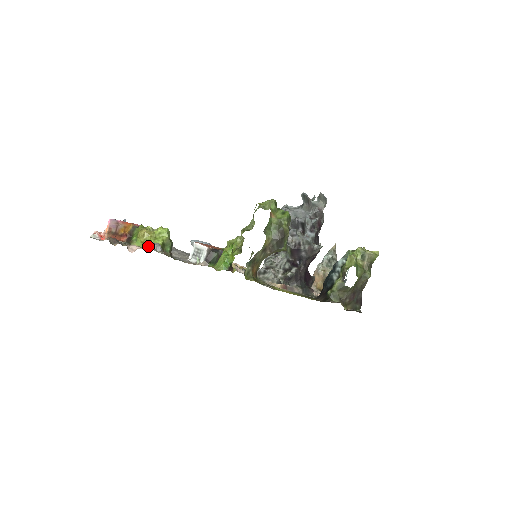
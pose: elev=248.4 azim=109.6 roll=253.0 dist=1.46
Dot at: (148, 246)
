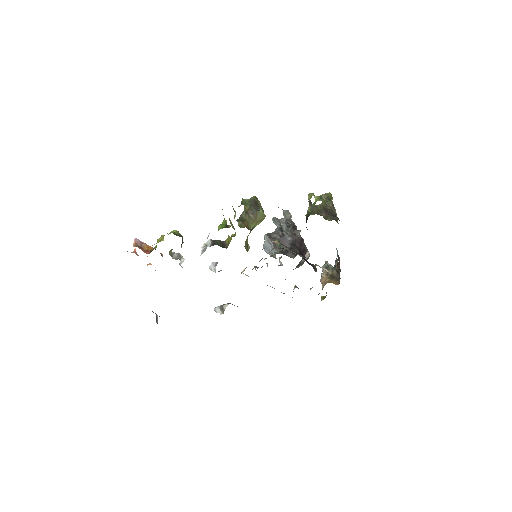
Dot at: occluded
